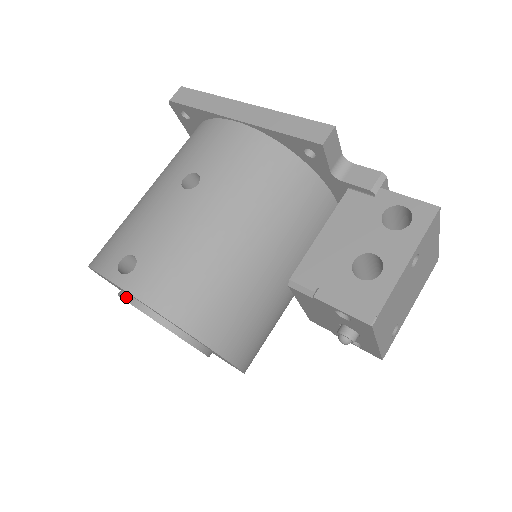
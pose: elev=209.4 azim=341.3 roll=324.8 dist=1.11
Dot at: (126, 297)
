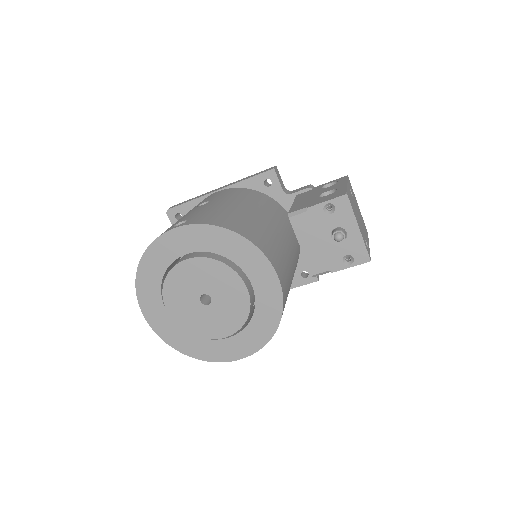
Dot at: (177, 263)
